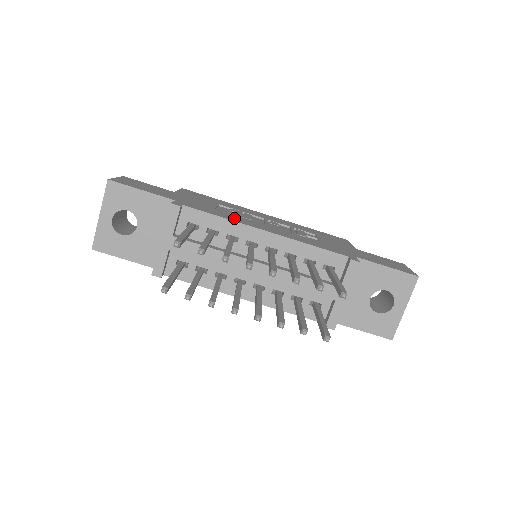
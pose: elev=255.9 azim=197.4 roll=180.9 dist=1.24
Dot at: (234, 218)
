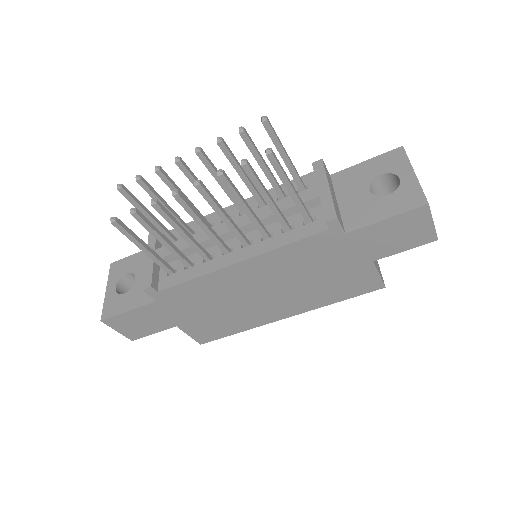
Dot at: occluded
